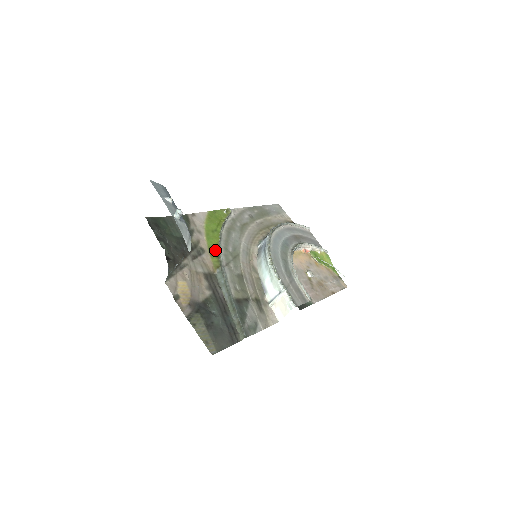
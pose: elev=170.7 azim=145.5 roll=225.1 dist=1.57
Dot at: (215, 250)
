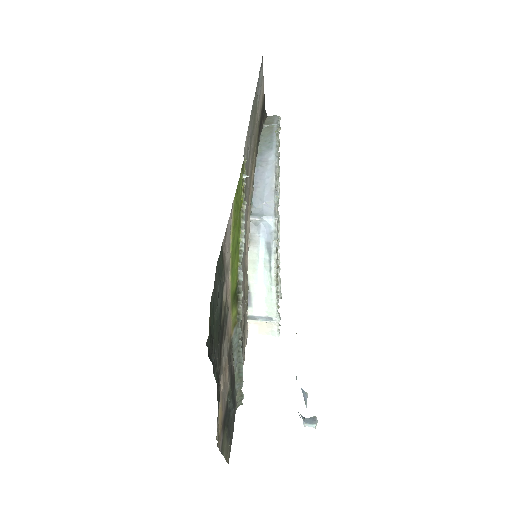
Dot at: (235, 293)
